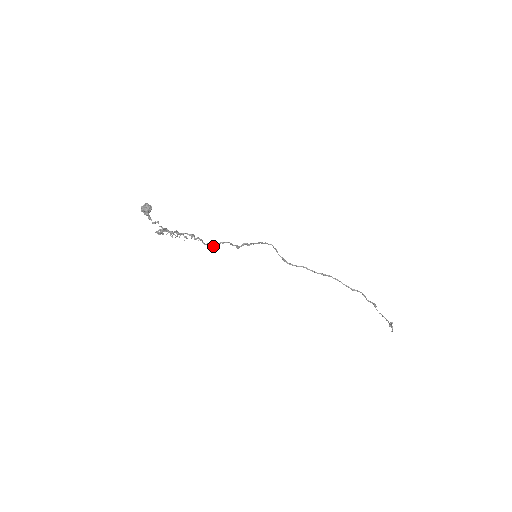
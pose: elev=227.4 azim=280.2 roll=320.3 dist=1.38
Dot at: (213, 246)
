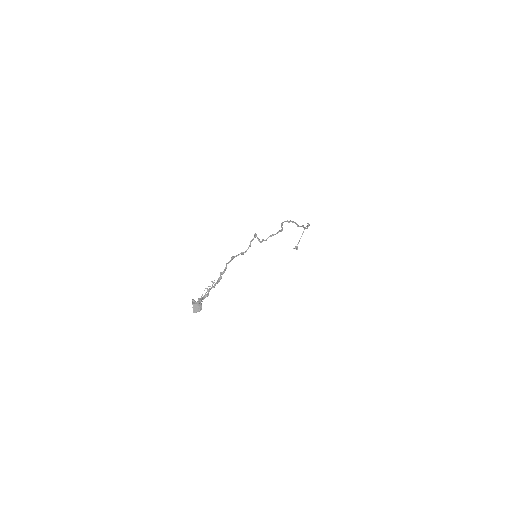
Dot at: (233, 258)
